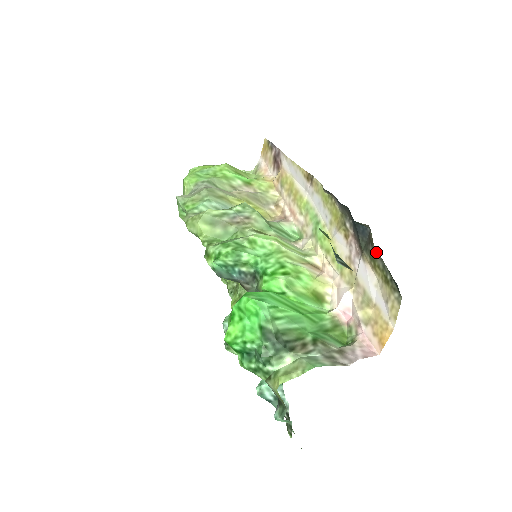
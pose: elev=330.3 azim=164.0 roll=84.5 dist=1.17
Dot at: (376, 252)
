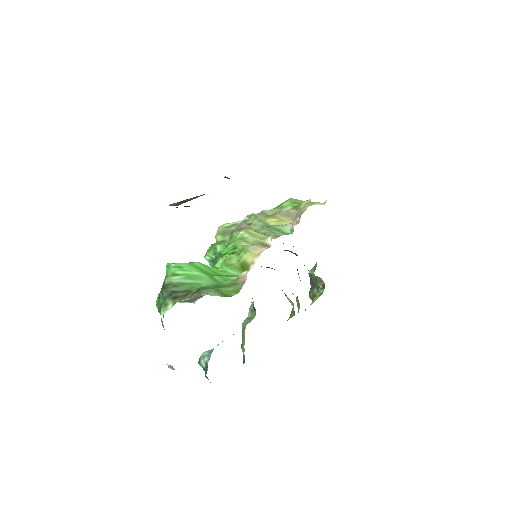
Dot at: occluded
